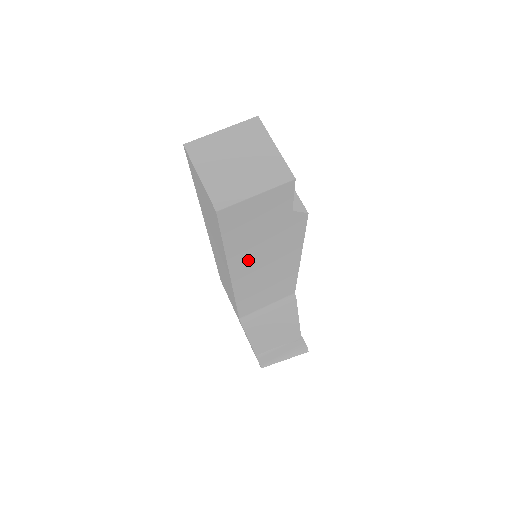
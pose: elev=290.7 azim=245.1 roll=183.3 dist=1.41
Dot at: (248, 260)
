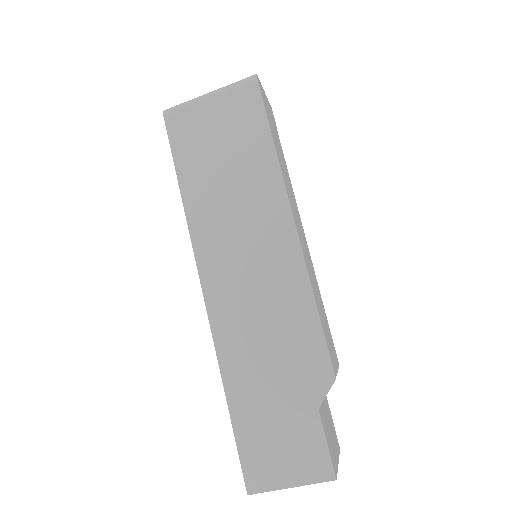
Dot at: occluded
